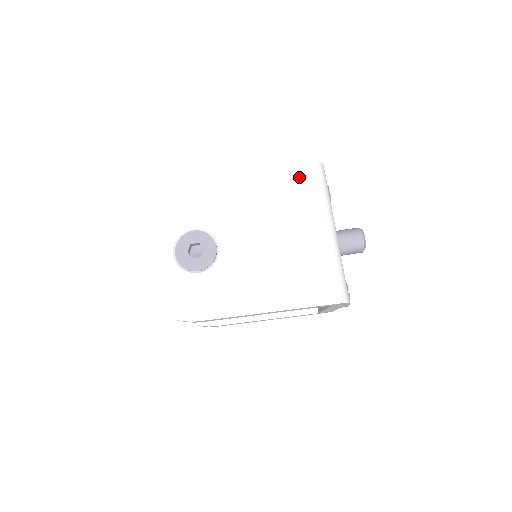
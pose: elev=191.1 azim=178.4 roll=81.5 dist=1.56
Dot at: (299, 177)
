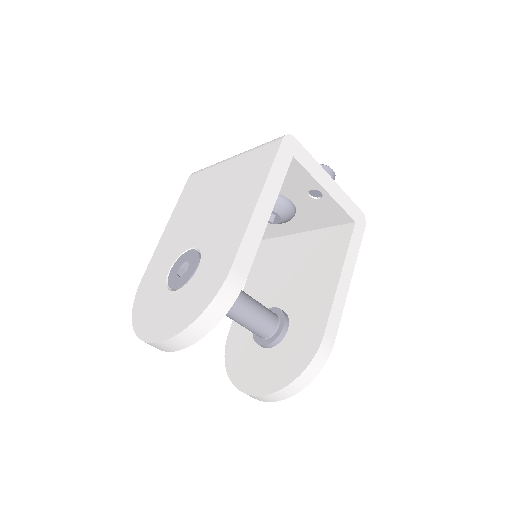
Dot at: (190, 185)
